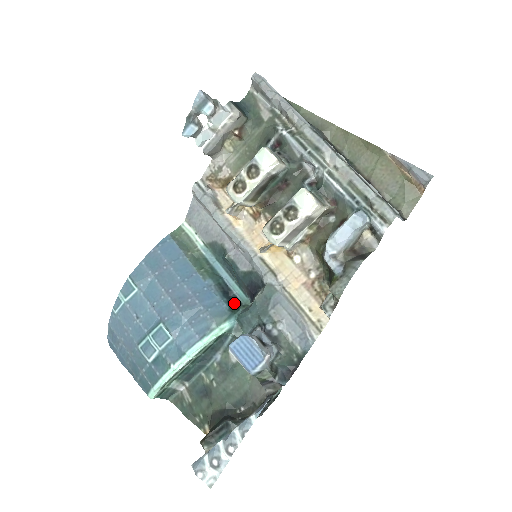
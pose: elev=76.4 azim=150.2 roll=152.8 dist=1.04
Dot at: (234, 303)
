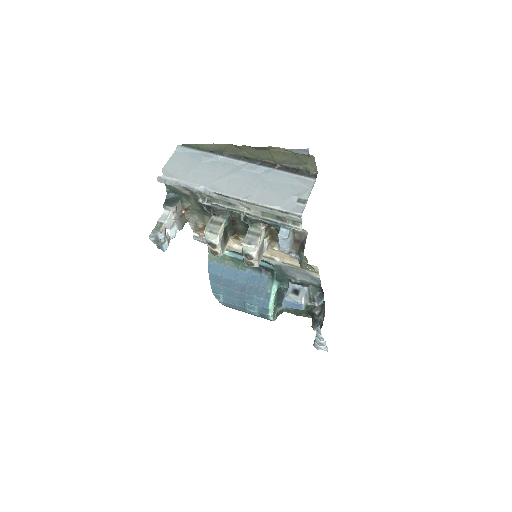
Dot at: (269, 271)
